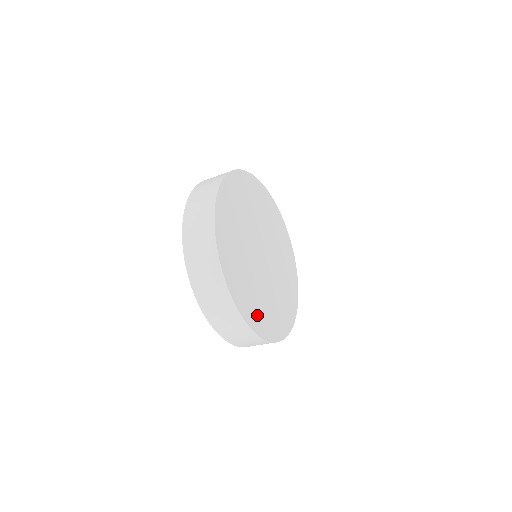
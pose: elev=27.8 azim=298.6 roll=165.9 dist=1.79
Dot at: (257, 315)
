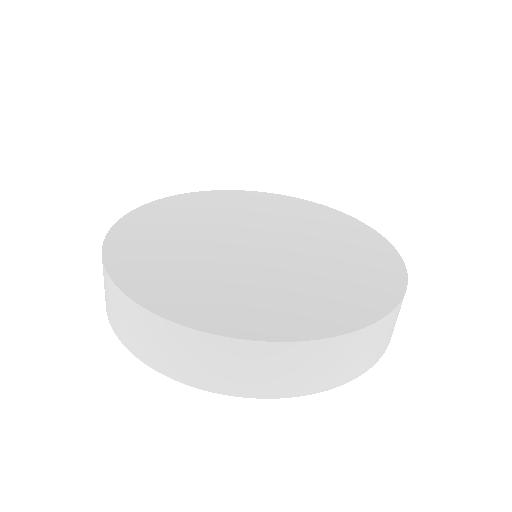
Dot at: (217, 309)
